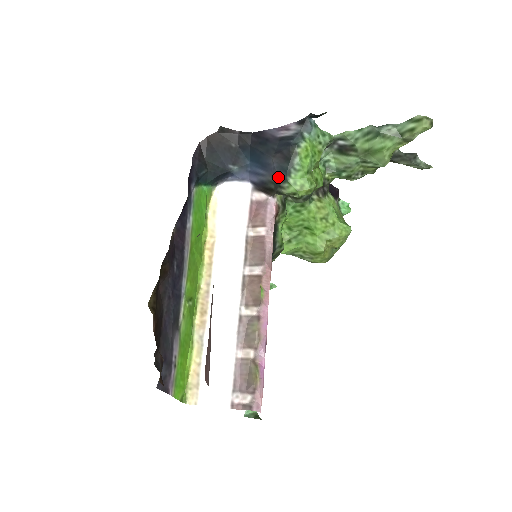
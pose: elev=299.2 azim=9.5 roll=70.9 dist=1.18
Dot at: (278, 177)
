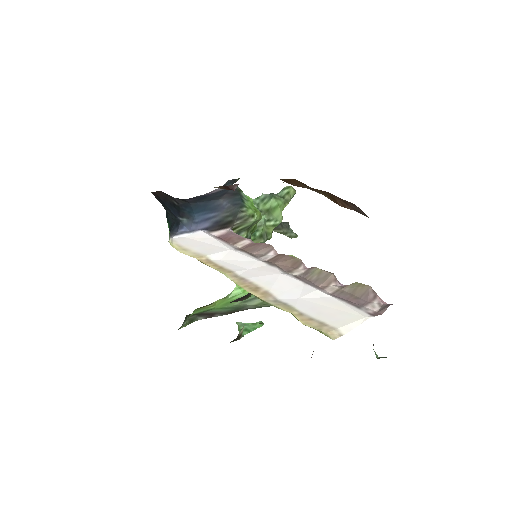
Dot at: (234, 206)
